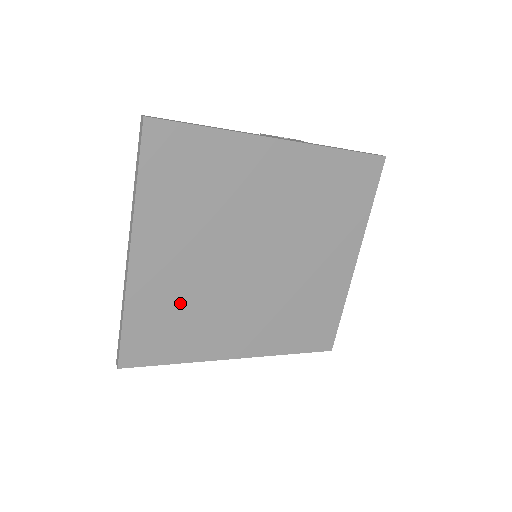
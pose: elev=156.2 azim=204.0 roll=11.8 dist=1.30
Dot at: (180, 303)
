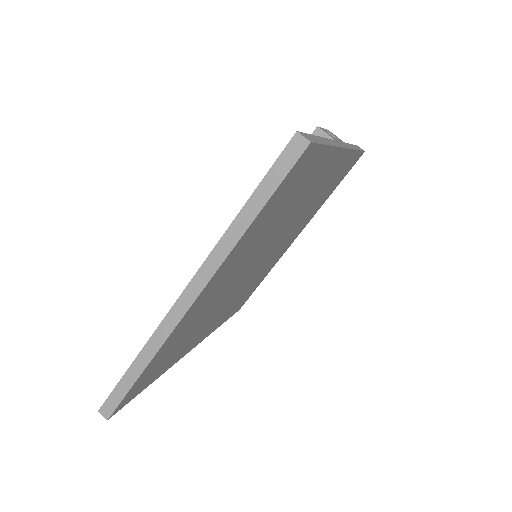
Dot at: (192, 328)
